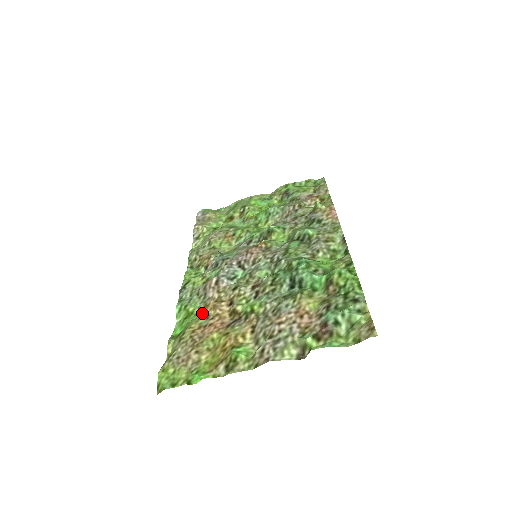
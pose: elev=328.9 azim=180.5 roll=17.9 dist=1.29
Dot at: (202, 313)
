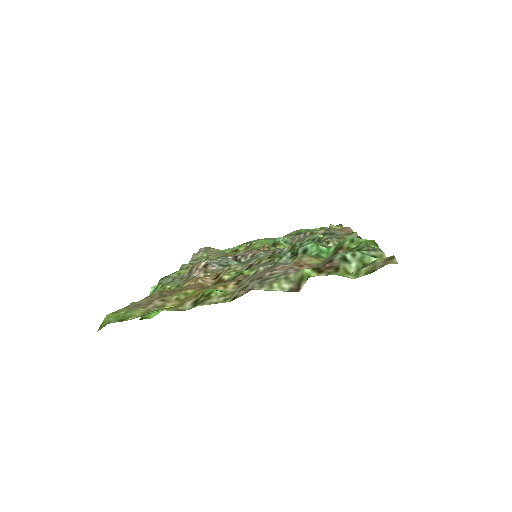
Dot at: (181, 285)
